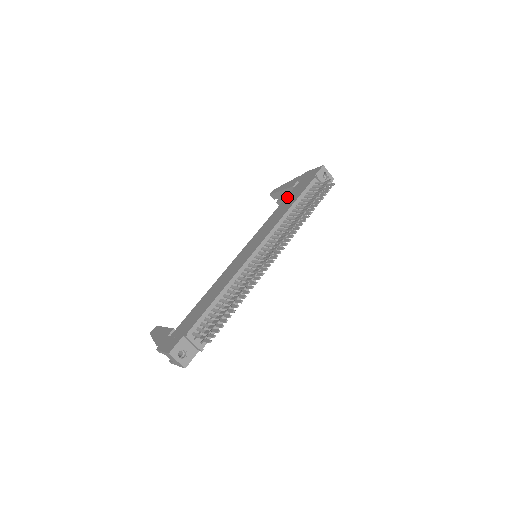
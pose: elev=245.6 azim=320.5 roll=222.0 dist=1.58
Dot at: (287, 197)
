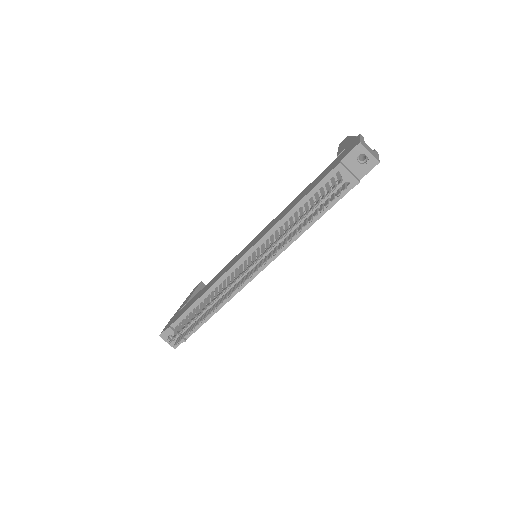
Dot at: (315, 179)
